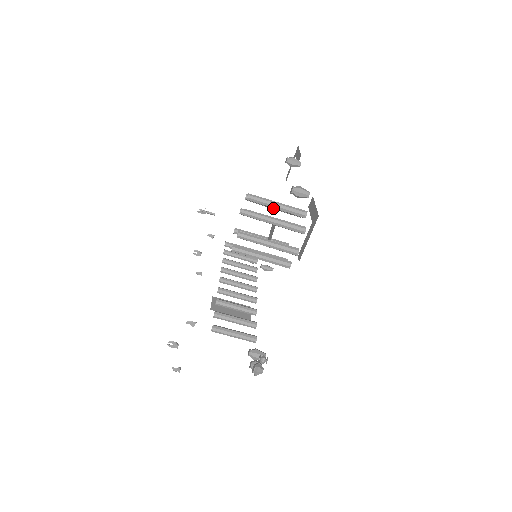
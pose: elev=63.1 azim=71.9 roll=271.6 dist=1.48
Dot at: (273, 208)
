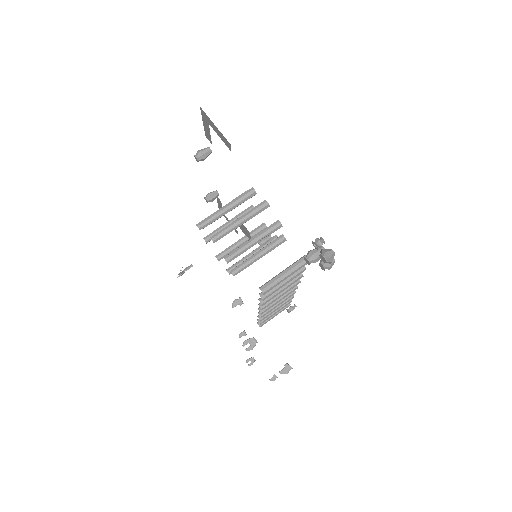
Dot at: occluded
